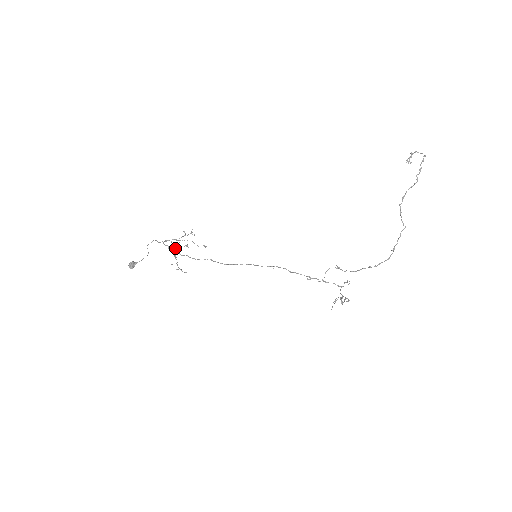
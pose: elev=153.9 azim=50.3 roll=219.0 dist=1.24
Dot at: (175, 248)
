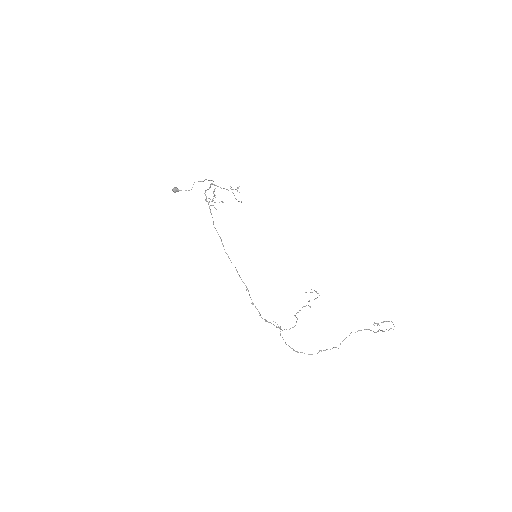
Dot at: occluded
